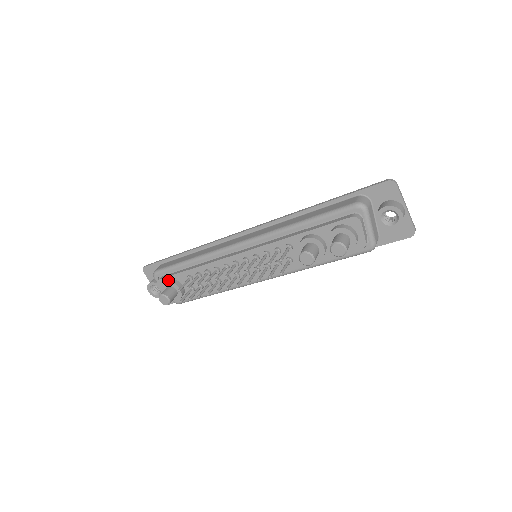
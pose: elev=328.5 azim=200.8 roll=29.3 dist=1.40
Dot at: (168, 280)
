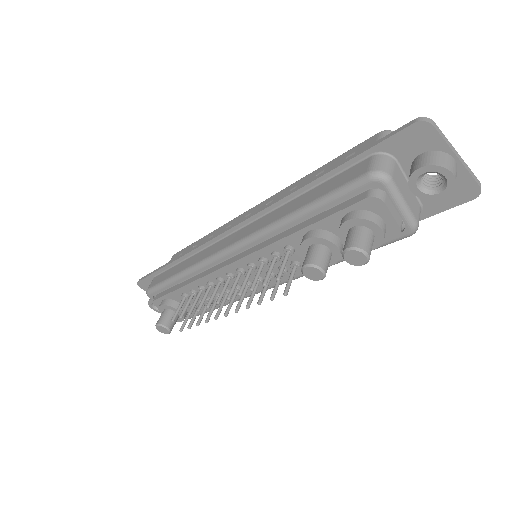
Dot at: (162, 302)
